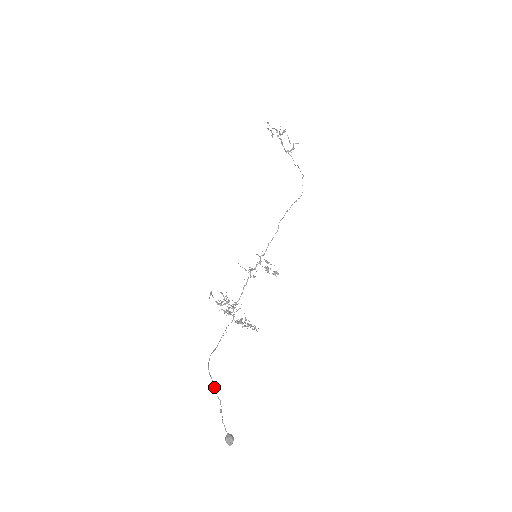
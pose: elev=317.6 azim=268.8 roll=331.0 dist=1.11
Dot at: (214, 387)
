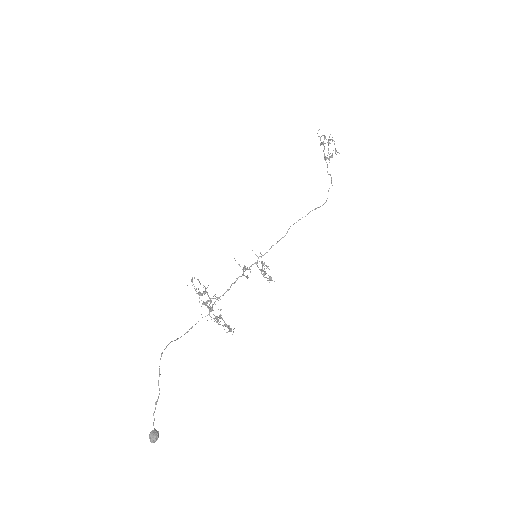
Dot at: (159, 376)
